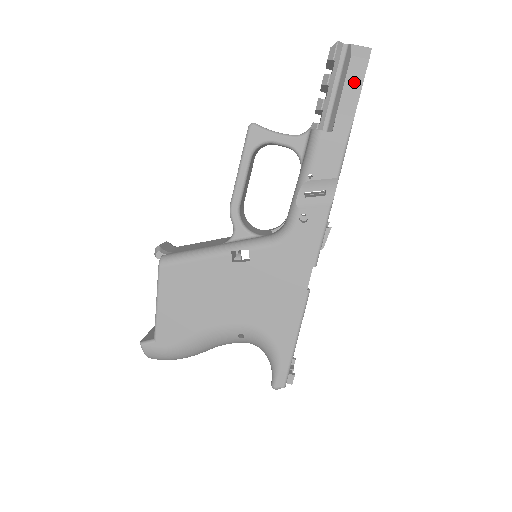
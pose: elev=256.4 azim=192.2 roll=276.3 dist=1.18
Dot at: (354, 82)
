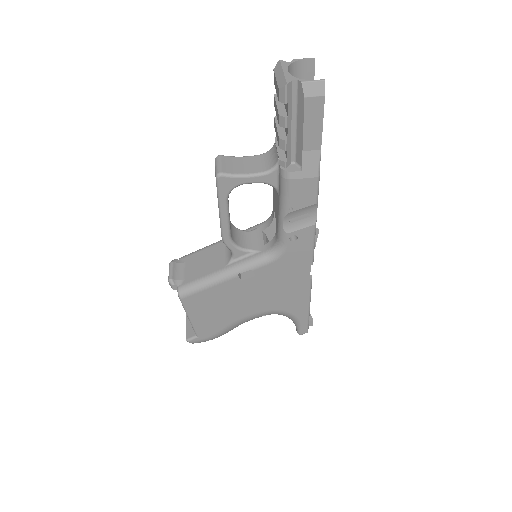
Dot at: (314, 120)
